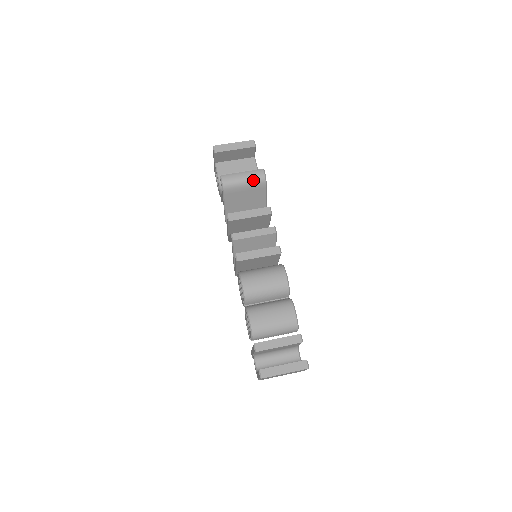
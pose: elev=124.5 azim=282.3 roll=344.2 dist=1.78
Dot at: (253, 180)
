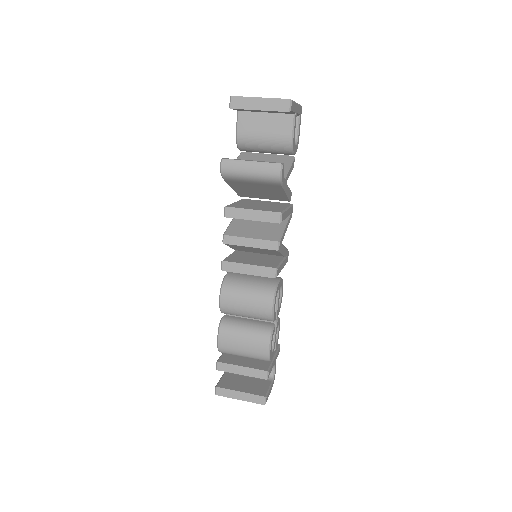
Dot at: (263, 177)
